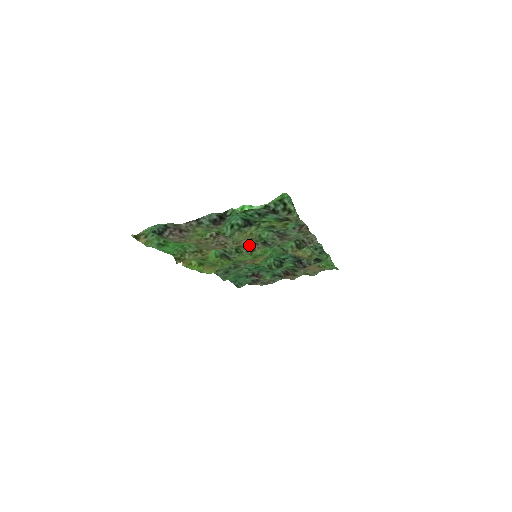
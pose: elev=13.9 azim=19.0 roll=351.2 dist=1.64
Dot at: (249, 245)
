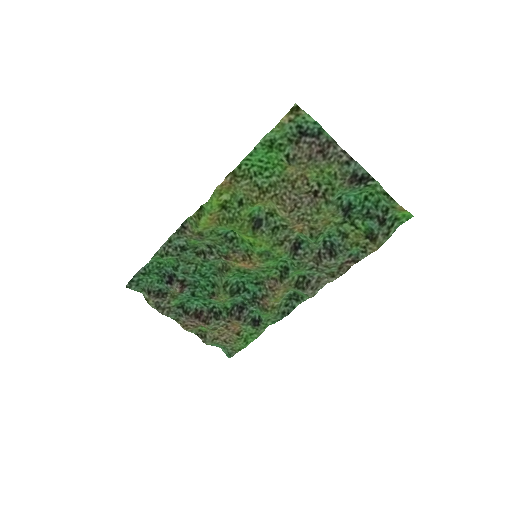
Dot at: (288, 235)
